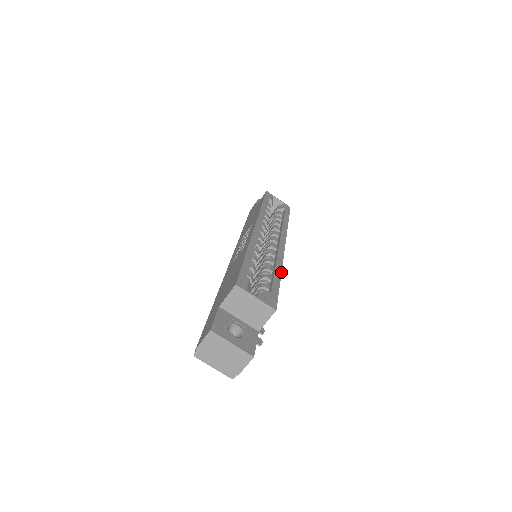
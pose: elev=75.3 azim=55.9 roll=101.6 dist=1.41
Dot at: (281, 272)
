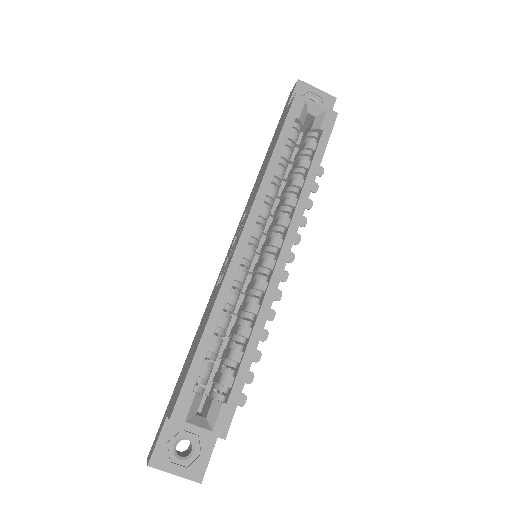
Dot at: (259, 340)
